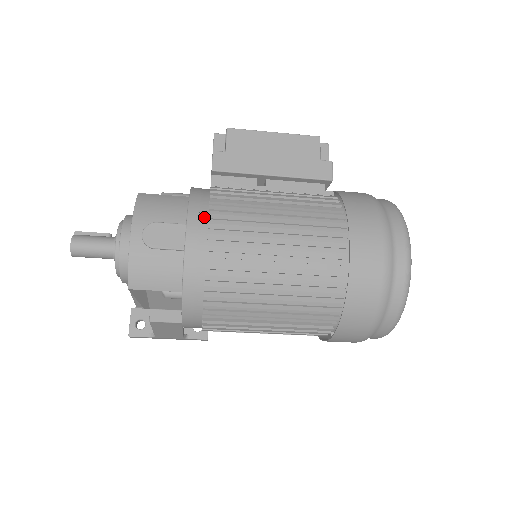
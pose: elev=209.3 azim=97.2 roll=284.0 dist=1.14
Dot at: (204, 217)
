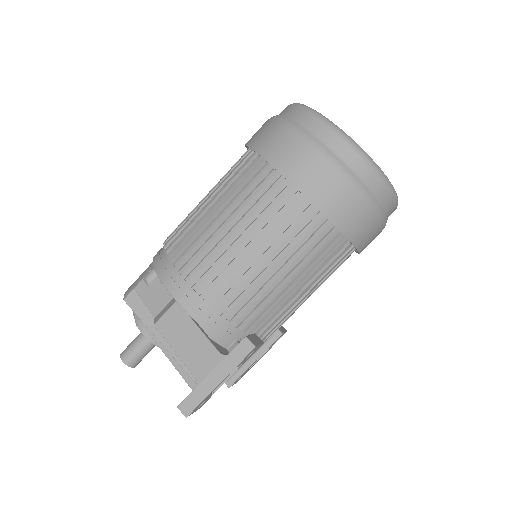
Dot at: occluded
